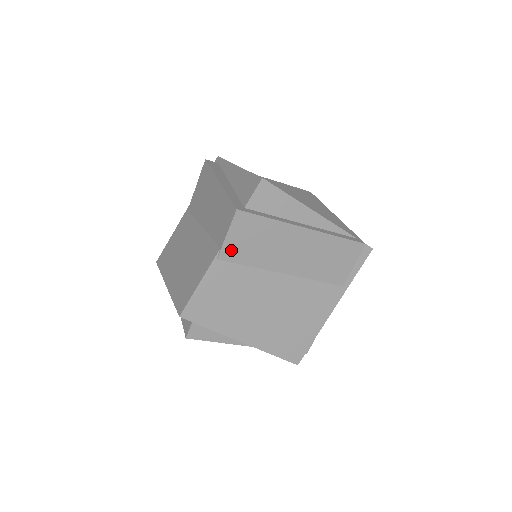
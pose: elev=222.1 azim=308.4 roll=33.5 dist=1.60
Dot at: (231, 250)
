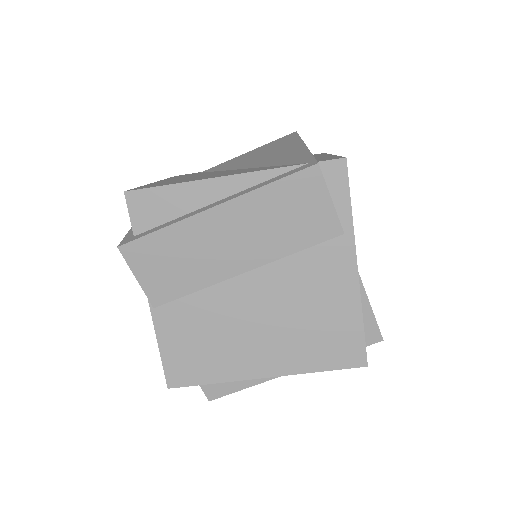
Dot at: (158, 289)
